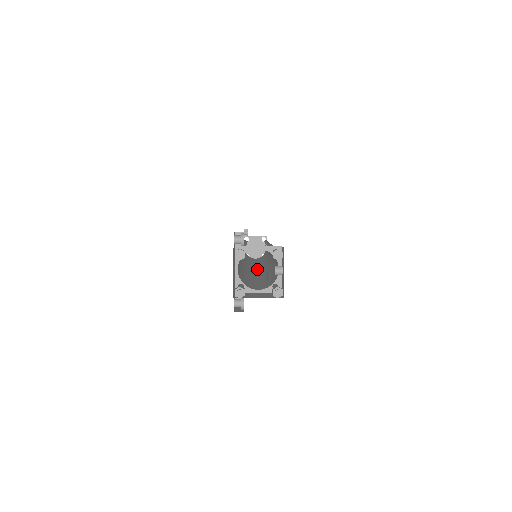
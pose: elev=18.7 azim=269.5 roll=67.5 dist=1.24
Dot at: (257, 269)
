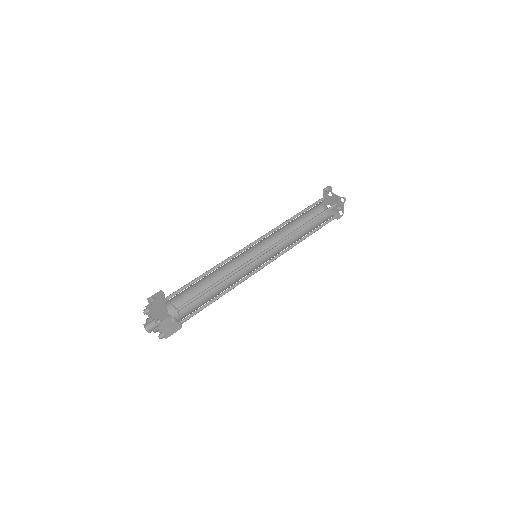
Dot at: (259, 262)
